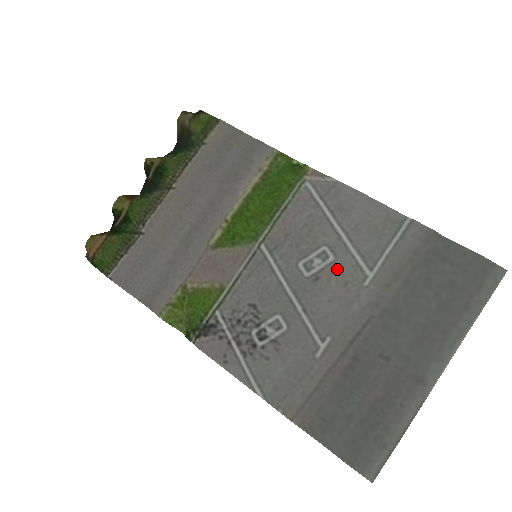
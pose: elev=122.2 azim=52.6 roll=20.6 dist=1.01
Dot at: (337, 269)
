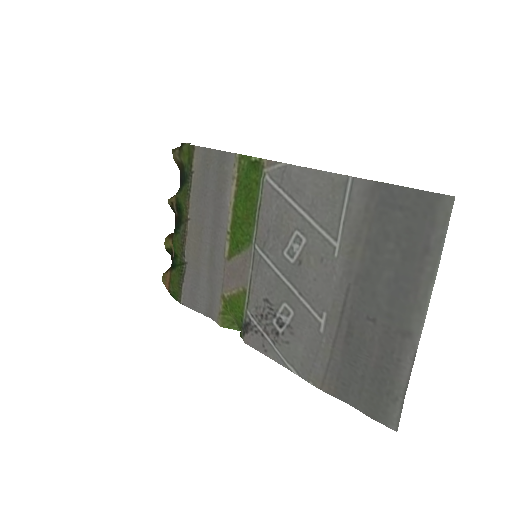
Dot at: (311, 249)
